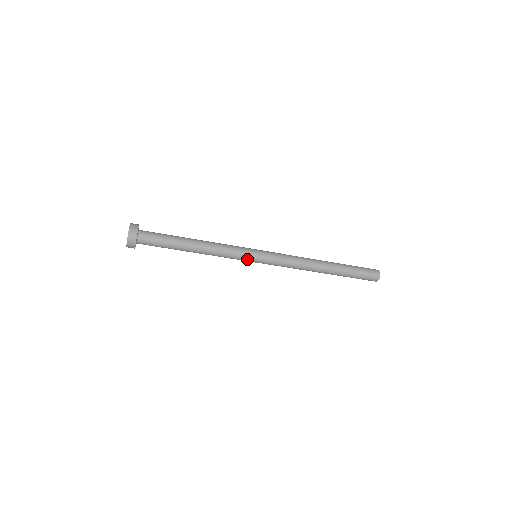
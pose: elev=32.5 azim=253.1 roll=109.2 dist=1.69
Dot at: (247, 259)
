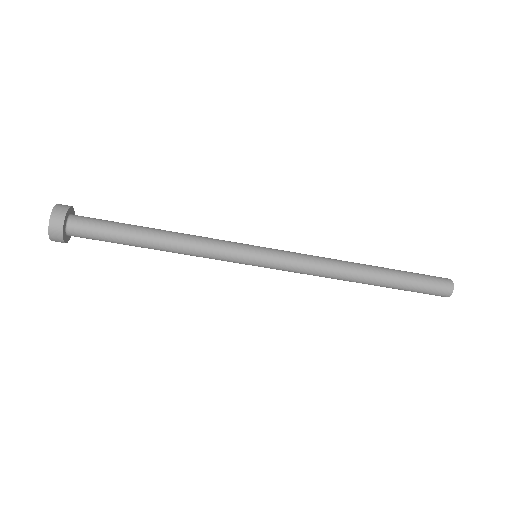
Dot at: (243, 251)
